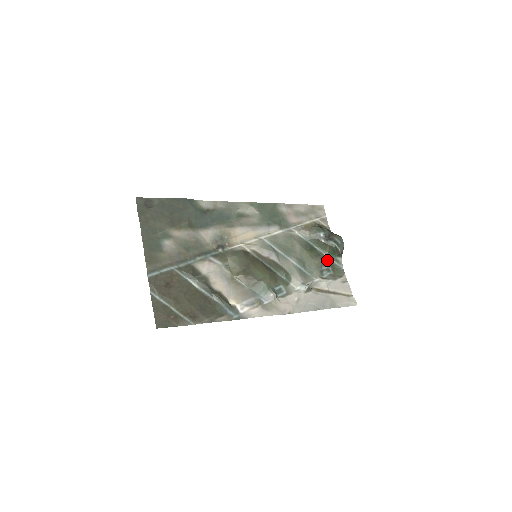
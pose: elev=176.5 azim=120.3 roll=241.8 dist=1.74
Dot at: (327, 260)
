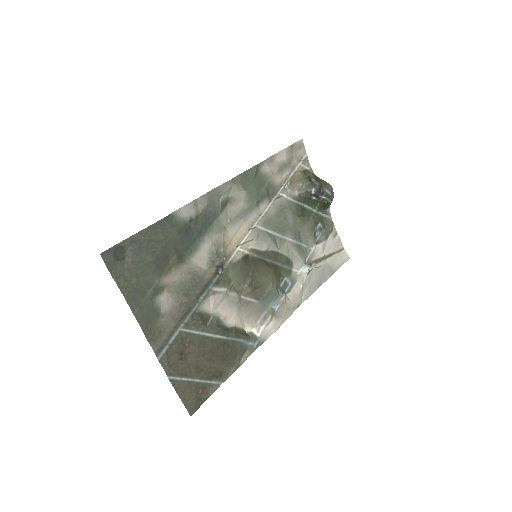
Dot at: (317, 217)
